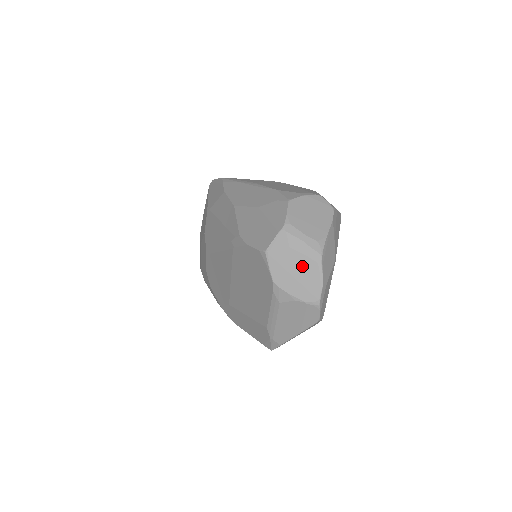
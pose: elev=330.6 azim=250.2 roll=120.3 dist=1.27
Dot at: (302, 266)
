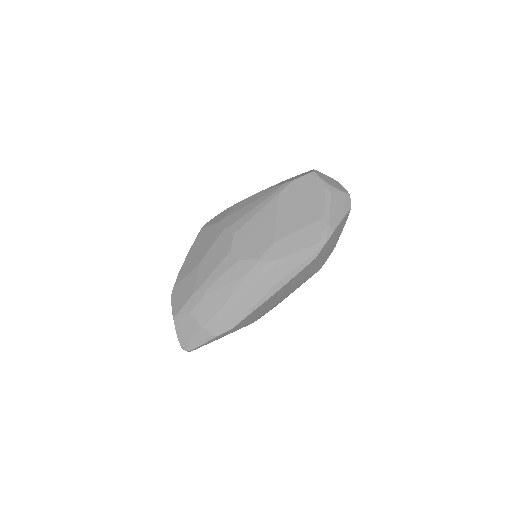
Dot at: (332, 180)
